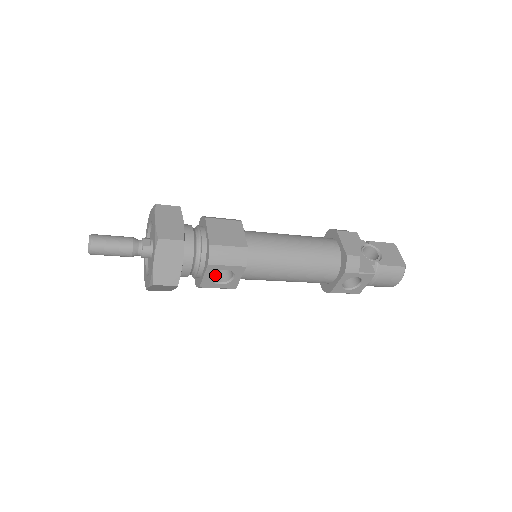
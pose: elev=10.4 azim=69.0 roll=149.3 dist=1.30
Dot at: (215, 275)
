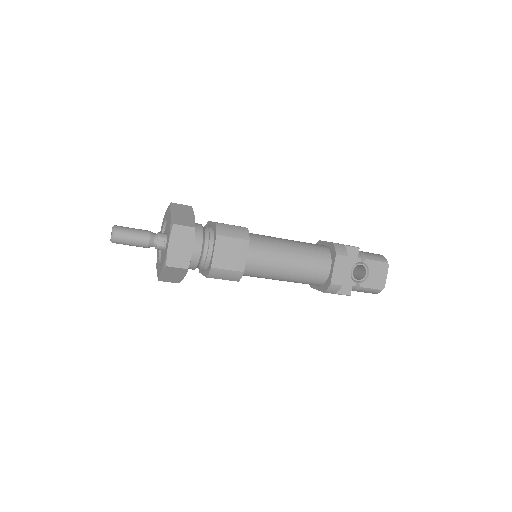
Dot at: occluded
